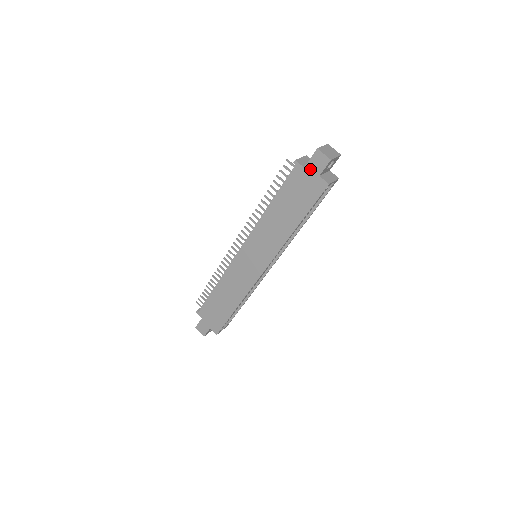
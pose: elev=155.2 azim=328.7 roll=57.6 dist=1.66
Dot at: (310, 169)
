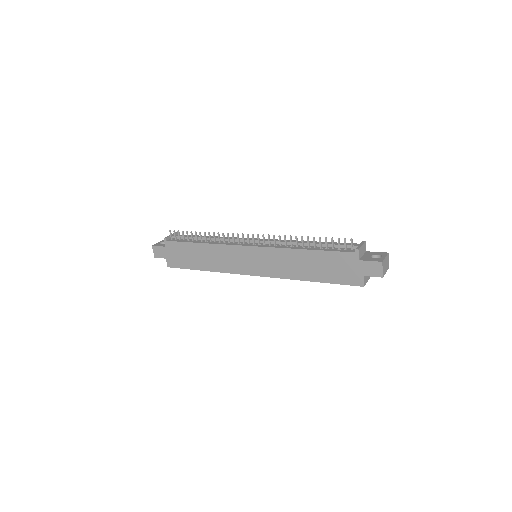
Dot at: (362, 266)
